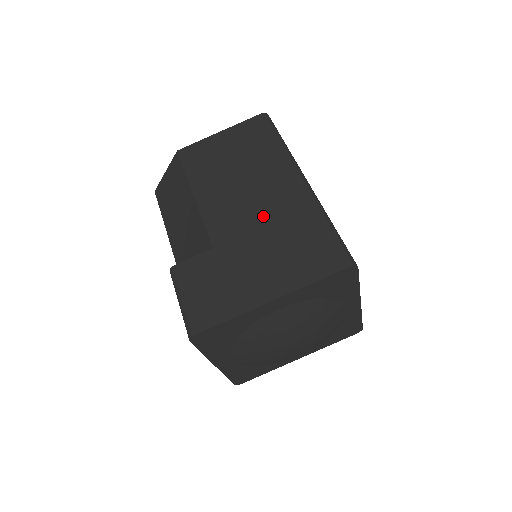
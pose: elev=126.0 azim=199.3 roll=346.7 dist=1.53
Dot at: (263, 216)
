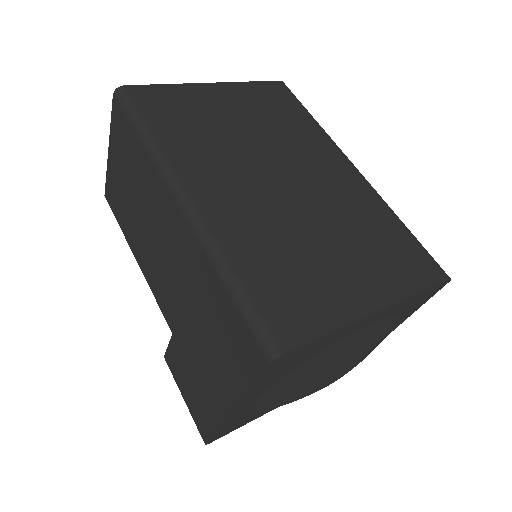
Dot at: (179, 282)
